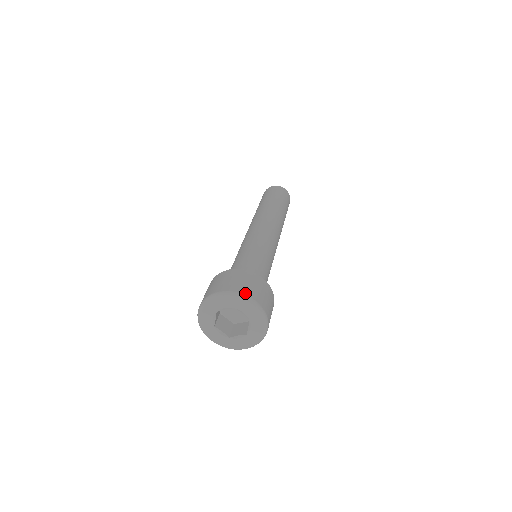
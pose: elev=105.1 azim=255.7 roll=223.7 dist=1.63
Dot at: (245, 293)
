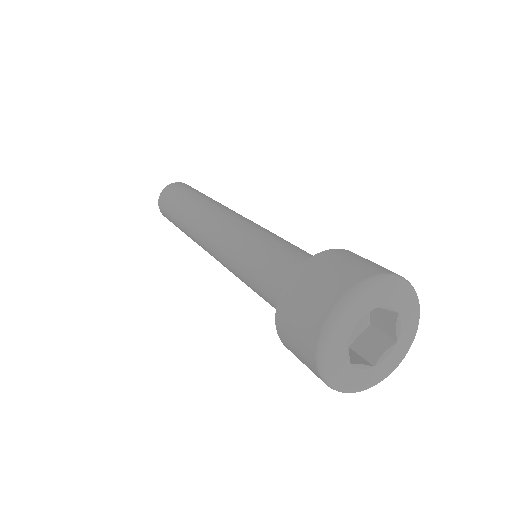
Dot at: (378, 272)
